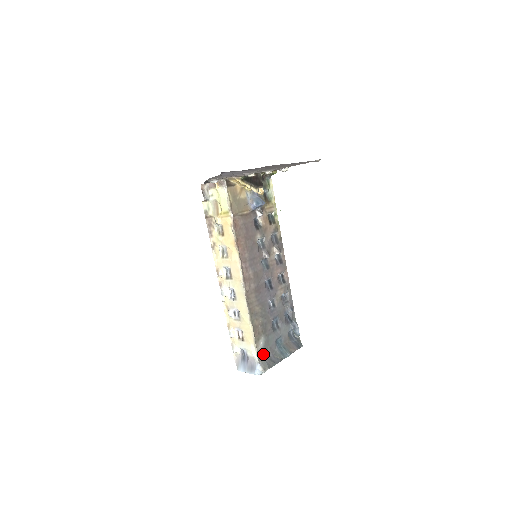
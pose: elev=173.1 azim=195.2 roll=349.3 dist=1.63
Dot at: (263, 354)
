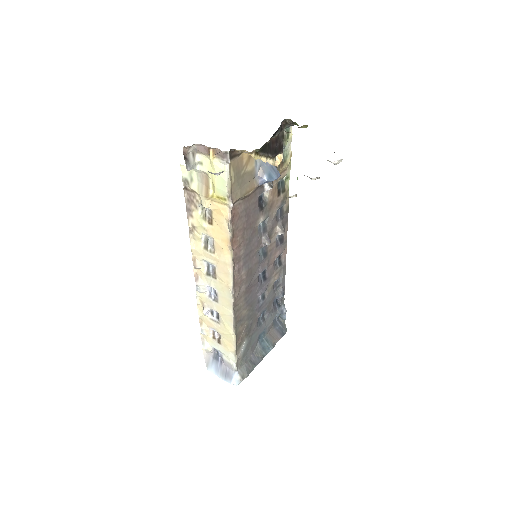
Dot at: (243, 358)
